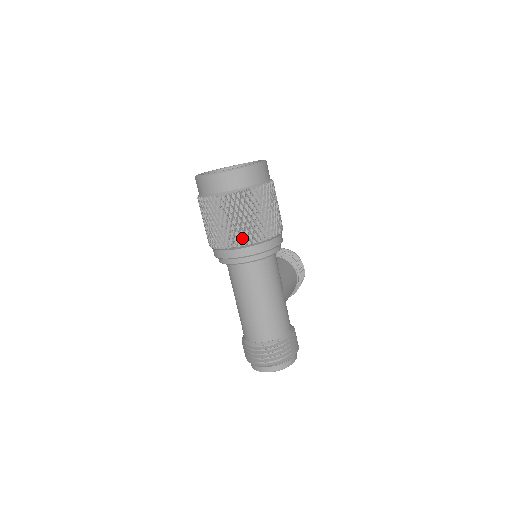
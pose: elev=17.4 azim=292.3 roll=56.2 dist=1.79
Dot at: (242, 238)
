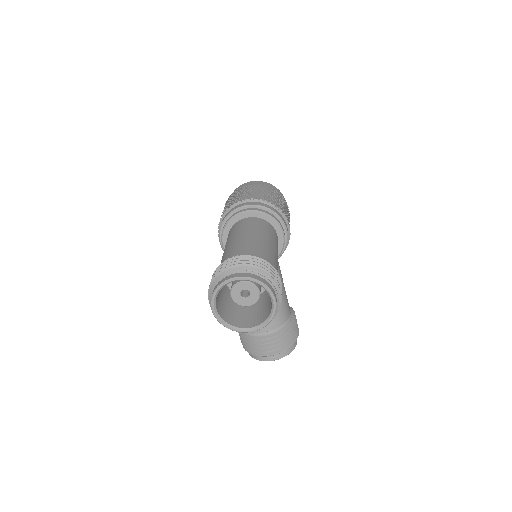
Dot at: (256, 197)
